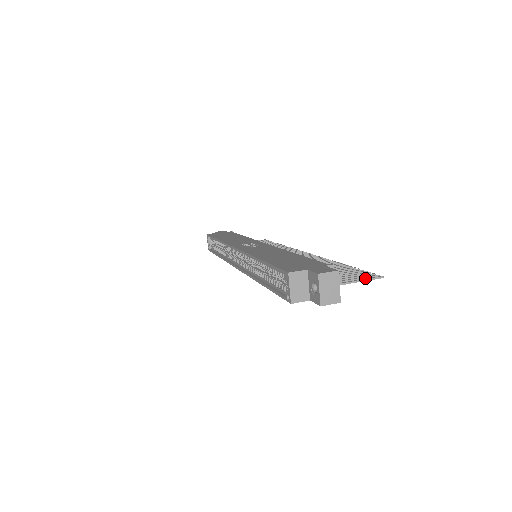
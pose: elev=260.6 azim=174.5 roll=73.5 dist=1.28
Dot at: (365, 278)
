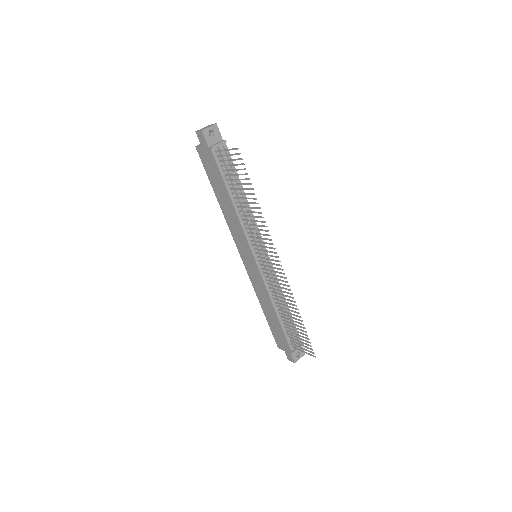
Dot at: (234, 154)
